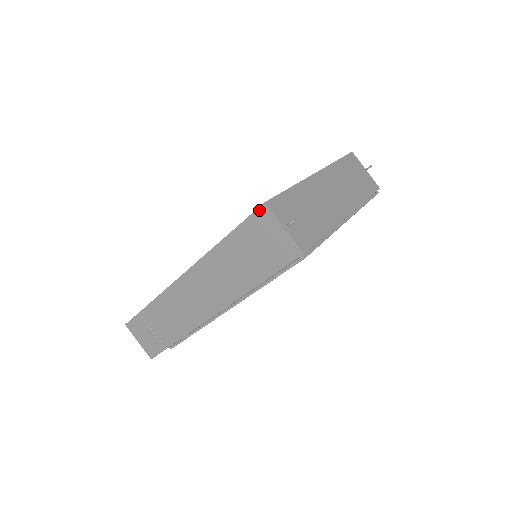
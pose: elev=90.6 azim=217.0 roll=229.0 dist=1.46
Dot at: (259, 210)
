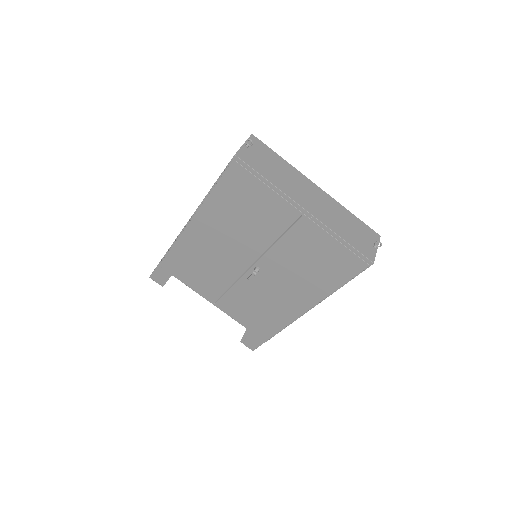
Dot at: occluded
